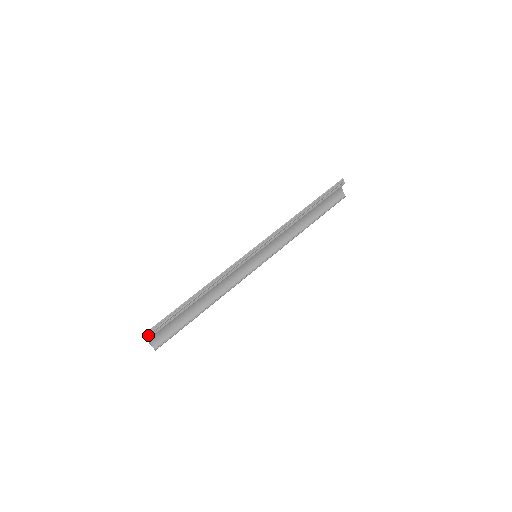
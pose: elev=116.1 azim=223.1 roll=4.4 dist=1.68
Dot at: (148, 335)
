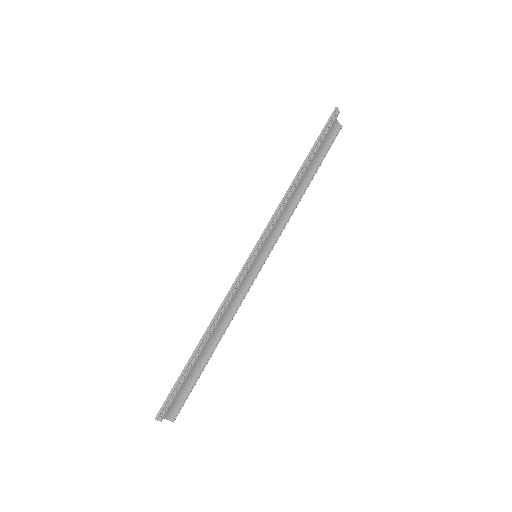
Dot at: (160, 418)
